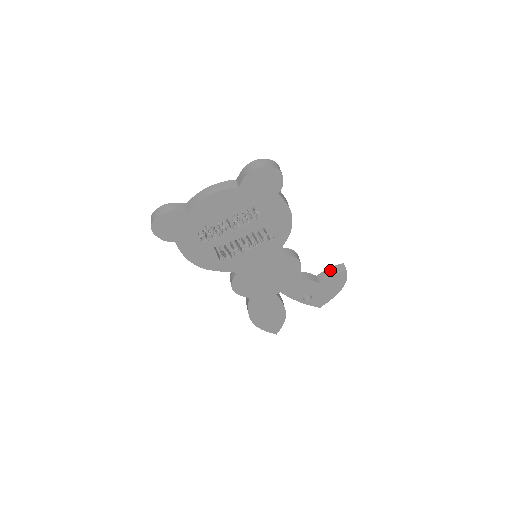
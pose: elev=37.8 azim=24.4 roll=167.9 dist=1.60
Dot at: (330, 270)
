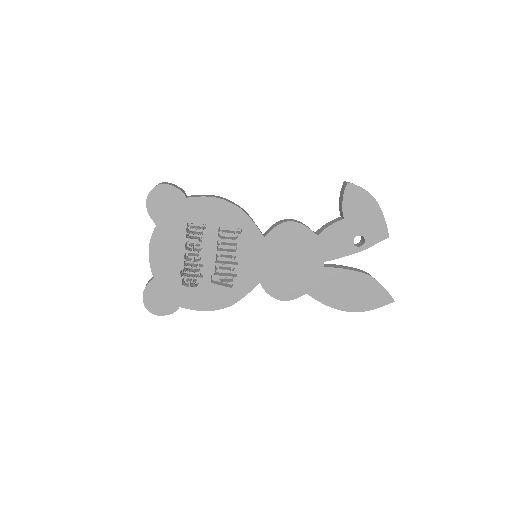
Dot at: (340, 199)
